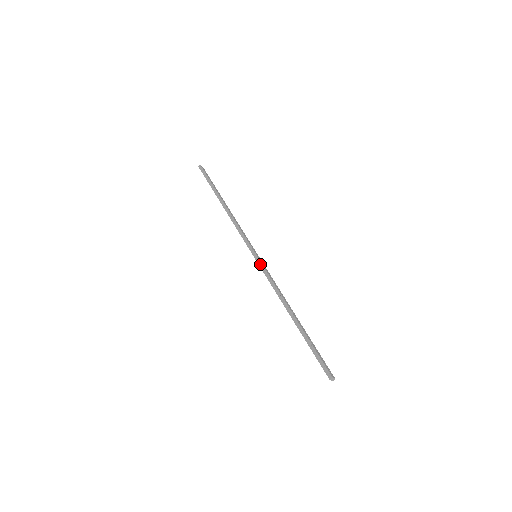
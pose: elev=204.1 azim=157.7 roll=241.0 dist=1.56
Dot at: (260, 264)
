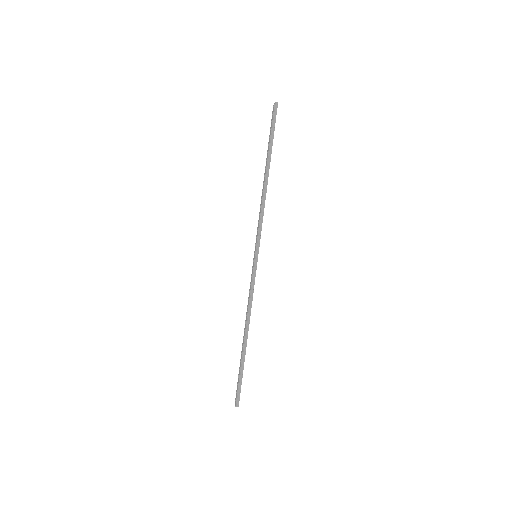
Dot at: (255, 271)
